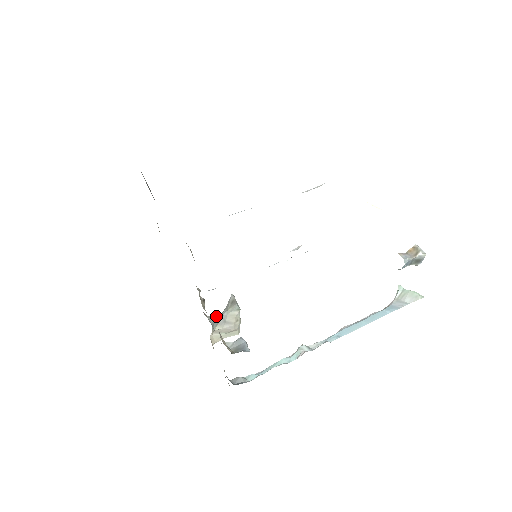
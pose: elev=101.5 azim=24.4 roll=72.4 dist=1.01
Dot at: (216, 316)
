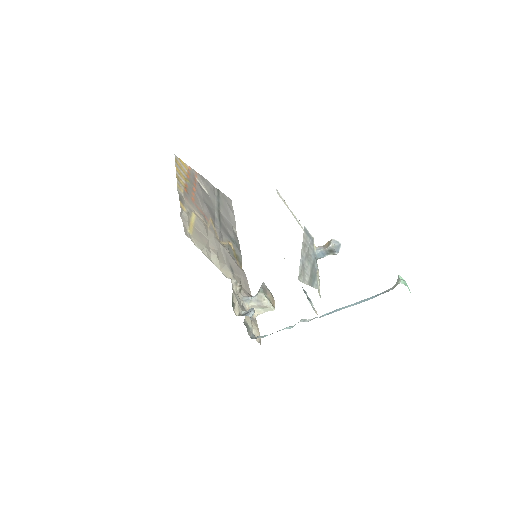
Dot at: occluded
